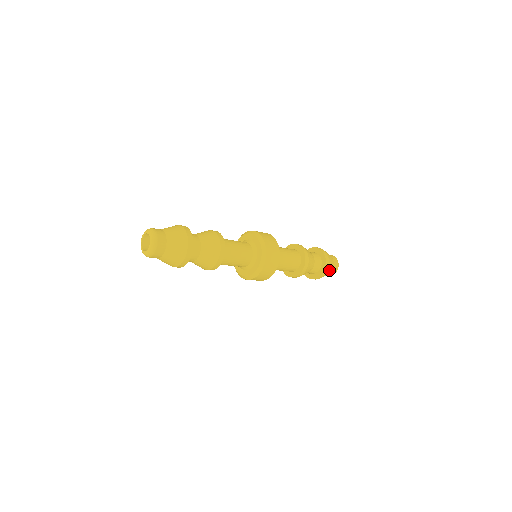
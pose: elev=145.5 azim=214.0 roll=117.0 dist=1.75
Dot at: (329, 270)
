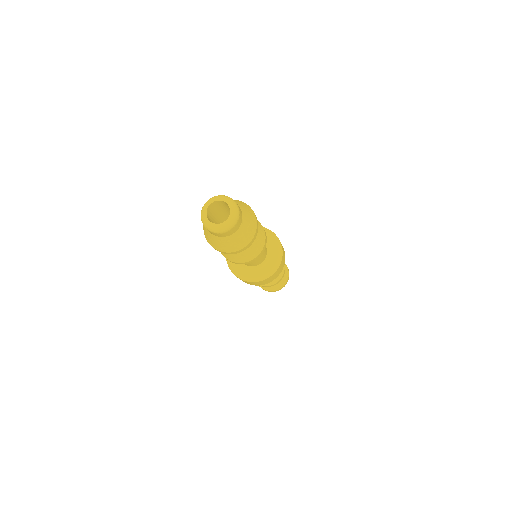
Dot at: occluded
